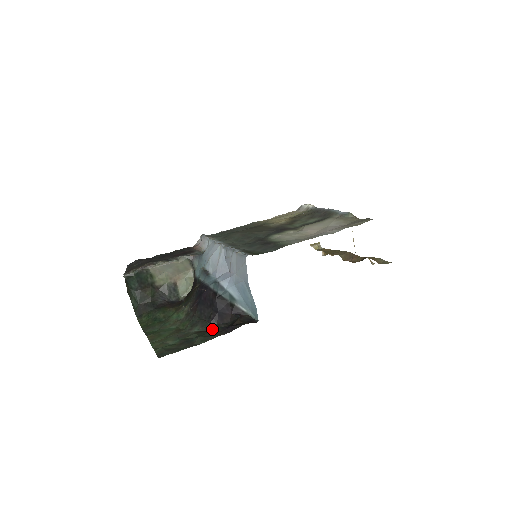
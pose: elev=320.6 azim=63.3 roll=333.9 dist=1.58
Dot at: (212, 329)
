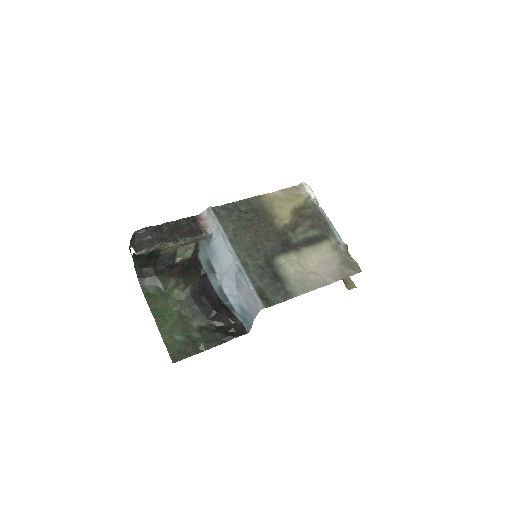
Dot at: (210, 326)
